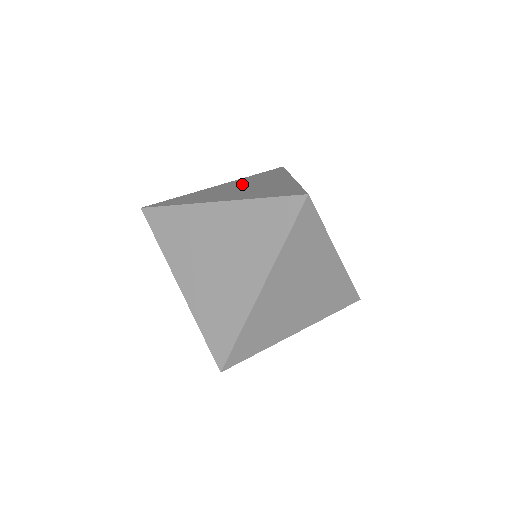
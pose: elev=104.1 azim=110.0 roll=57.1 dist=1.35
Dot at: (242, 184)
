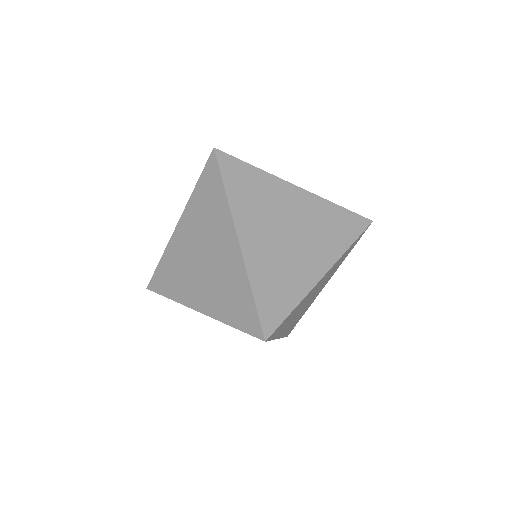
Dot at: (301, 221)
